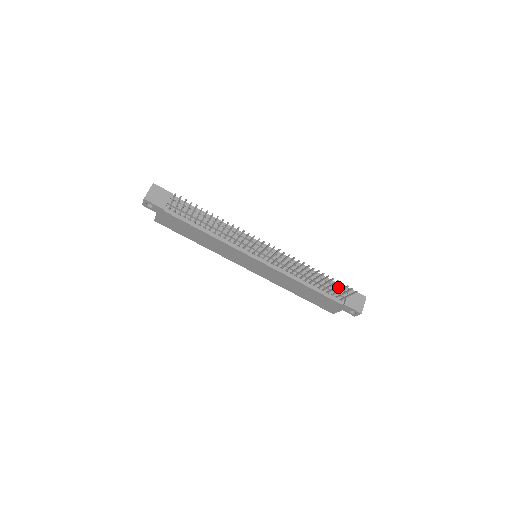
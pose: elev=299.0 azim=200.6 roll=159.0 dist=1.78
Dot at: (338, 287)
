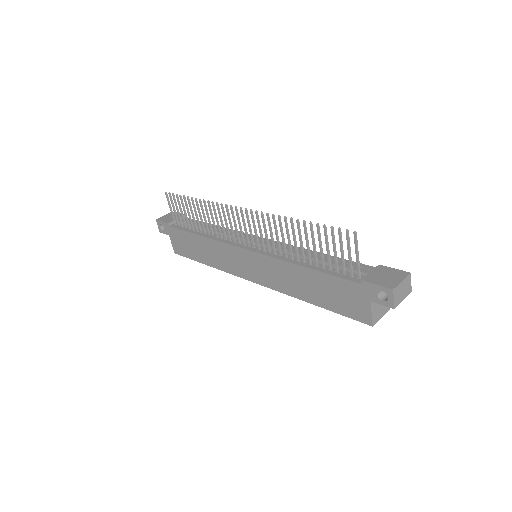
Dot at: (361, 267)
